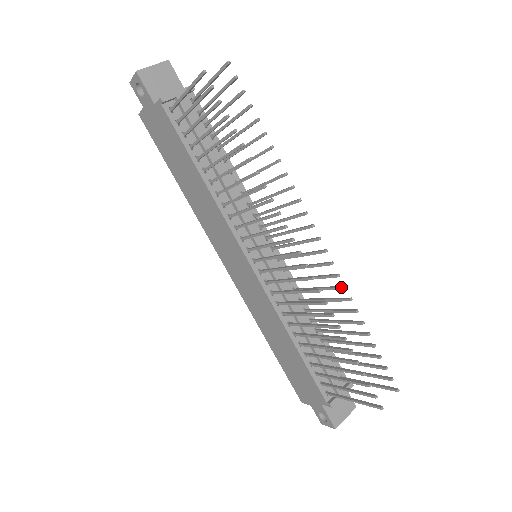
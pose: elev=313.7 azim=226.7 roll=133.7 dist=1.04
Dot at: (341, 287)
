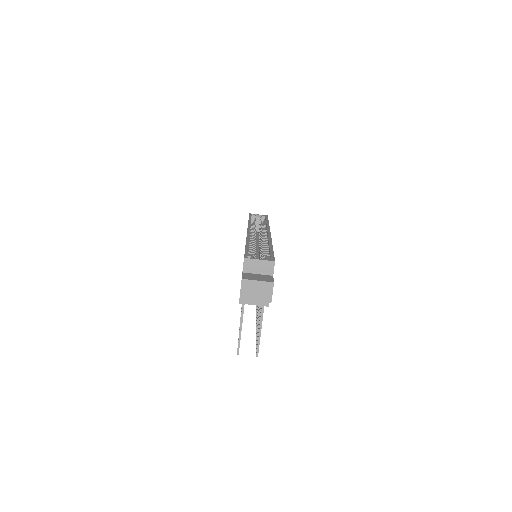
Dot at: occluded
